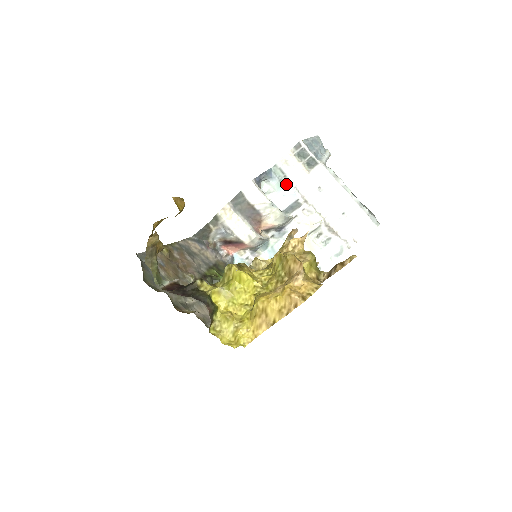
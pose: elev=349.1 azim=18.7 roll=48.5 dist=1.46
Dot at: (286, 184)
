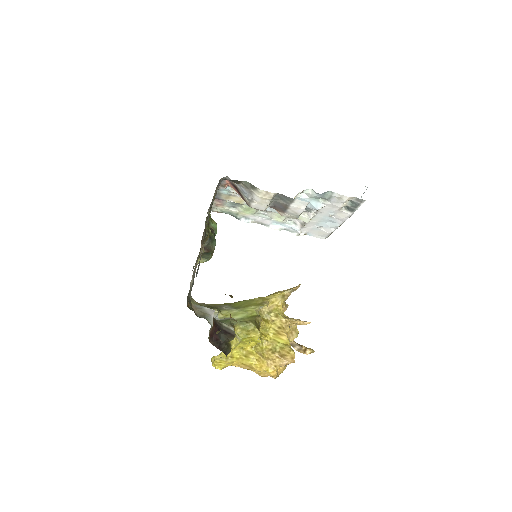
Dot at: (321, 201)
